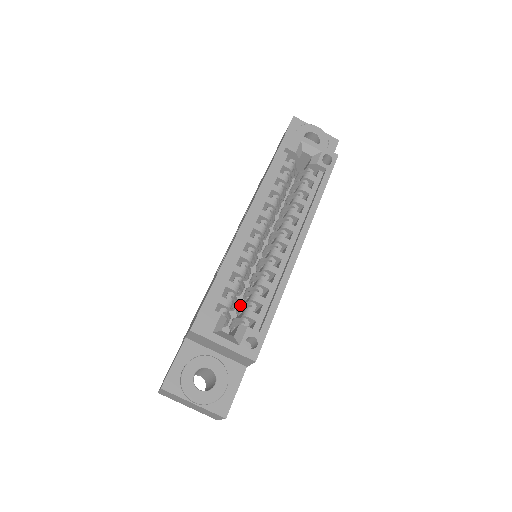
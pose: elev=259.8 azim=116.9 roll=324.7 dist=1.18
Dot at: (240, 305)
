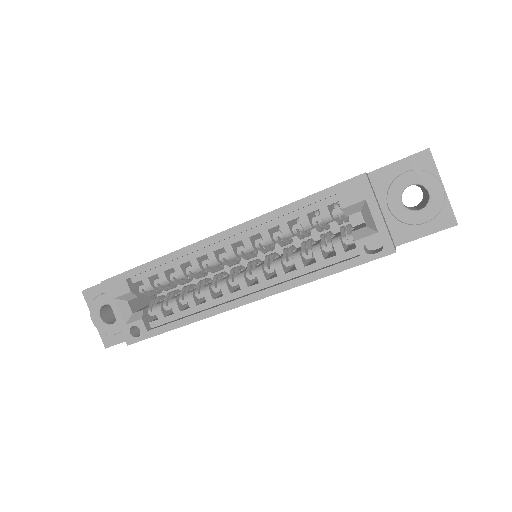
Dot at: (171, 292)
